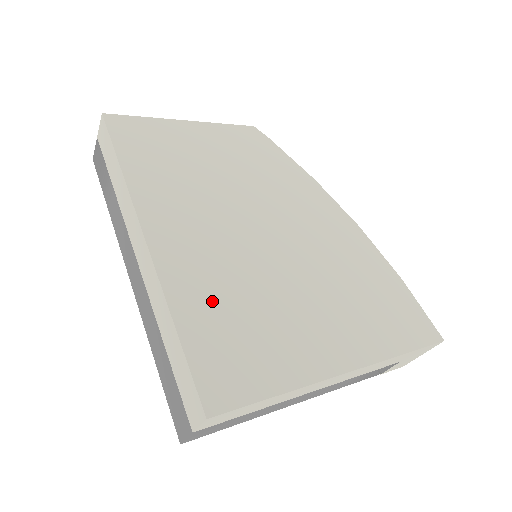
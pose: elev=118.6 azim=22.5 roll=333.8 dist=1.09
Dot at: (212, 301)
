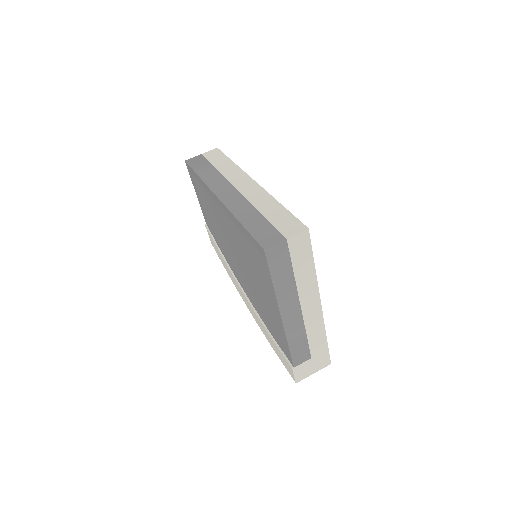
Dot at: occluded
